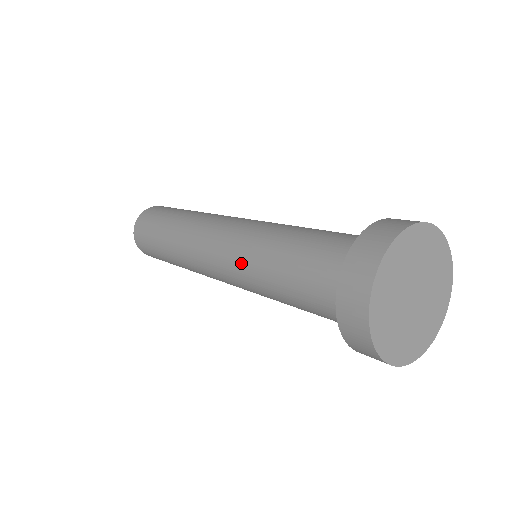
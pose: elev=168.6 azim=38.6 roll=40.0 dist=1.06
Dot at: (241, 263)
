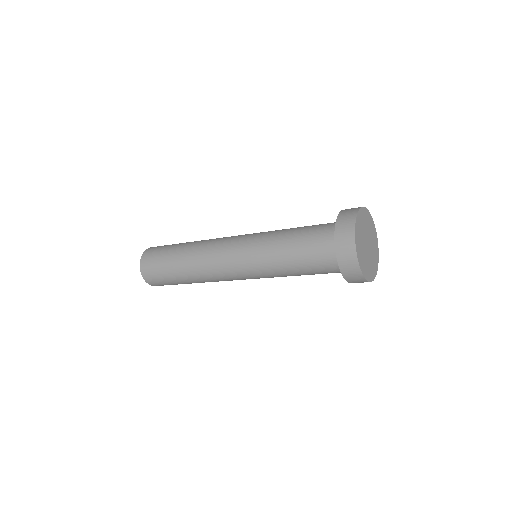
Dot at: (257, 257)
